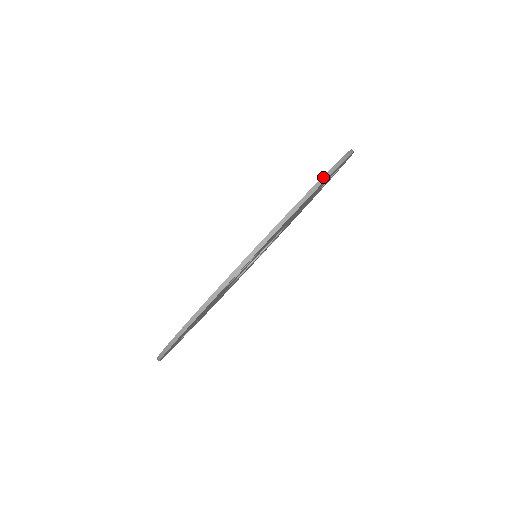
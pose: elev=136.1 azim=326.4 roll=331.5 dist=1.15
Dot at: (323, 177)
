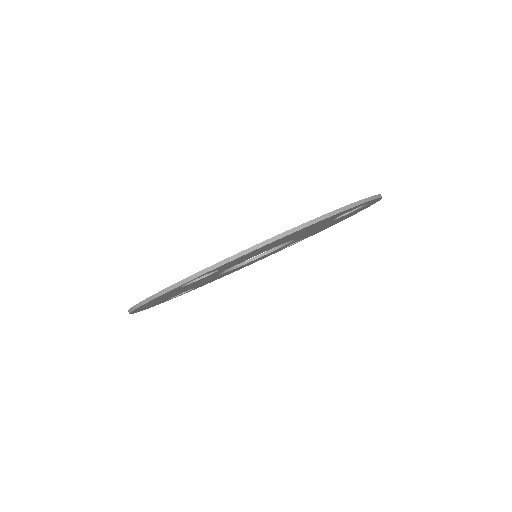
Dot at: (297, 227)
